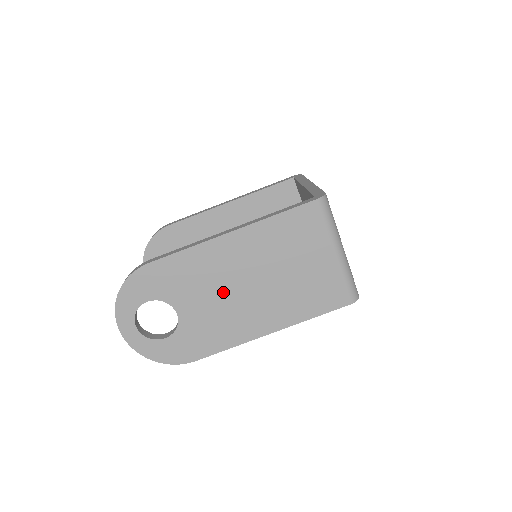
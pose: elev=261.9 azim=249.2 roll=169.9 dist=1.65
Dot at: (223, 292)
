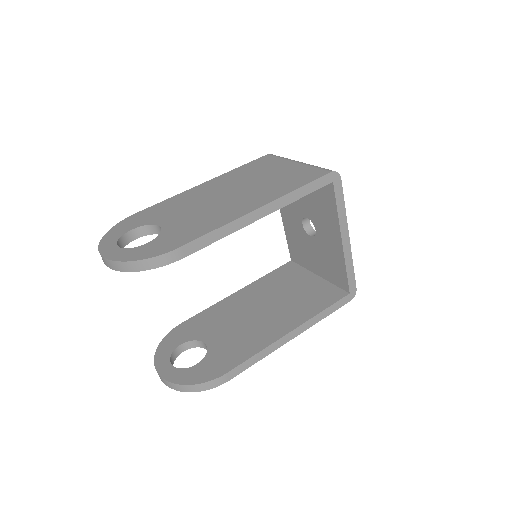
Dot at: (204, 204)
